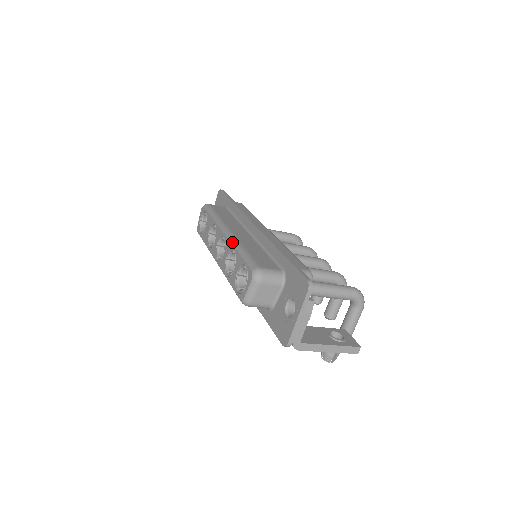
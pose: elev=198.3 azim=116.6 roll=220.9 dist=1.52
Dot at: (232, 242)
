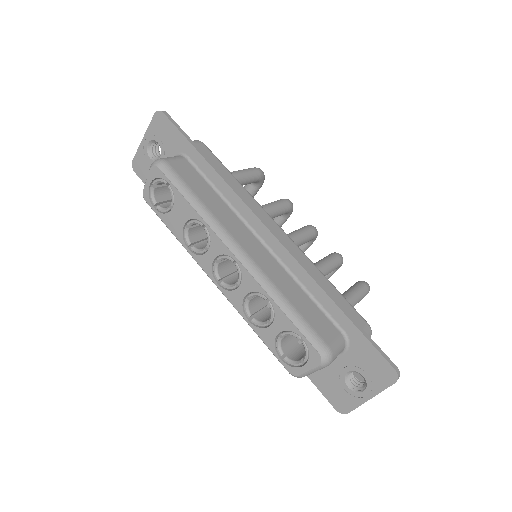
Dot at: (260, 282)
